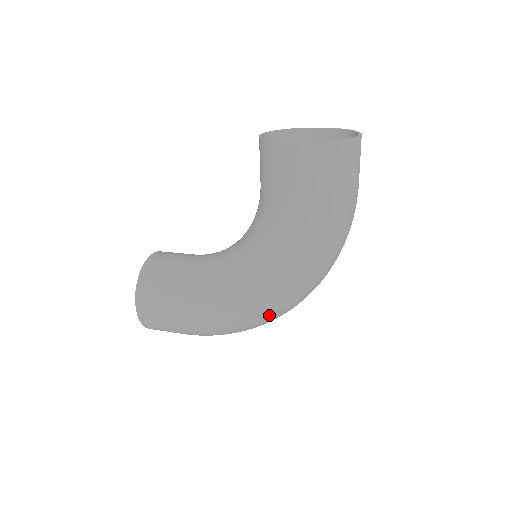
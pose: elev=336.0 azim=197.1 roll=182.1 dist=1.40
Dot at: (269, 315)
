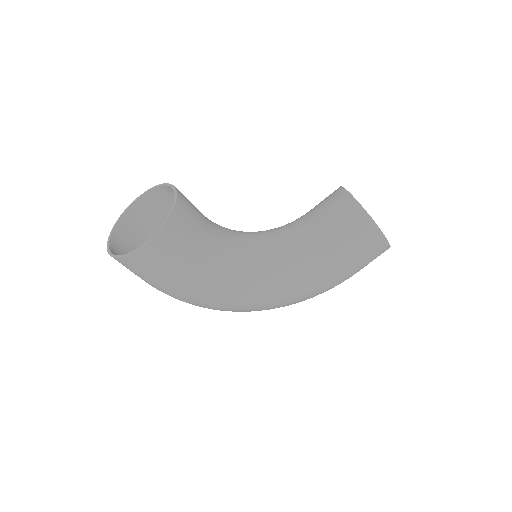
Dot at: (243, 311)
